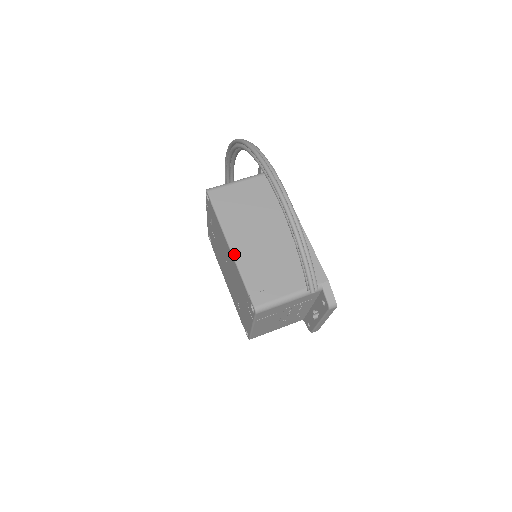
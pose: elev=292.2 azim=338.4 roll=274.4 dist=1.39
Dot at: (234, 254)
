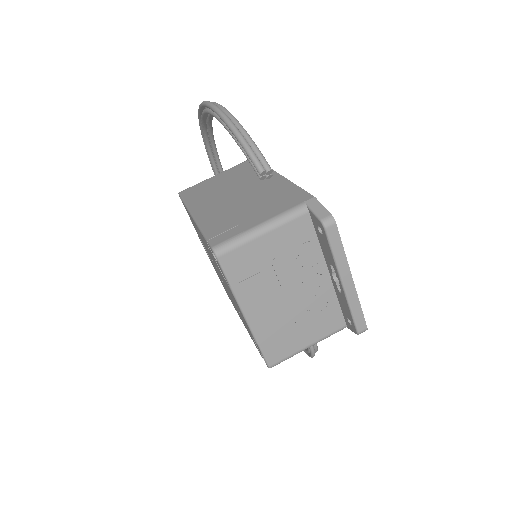
Dot at: (196, 218)
